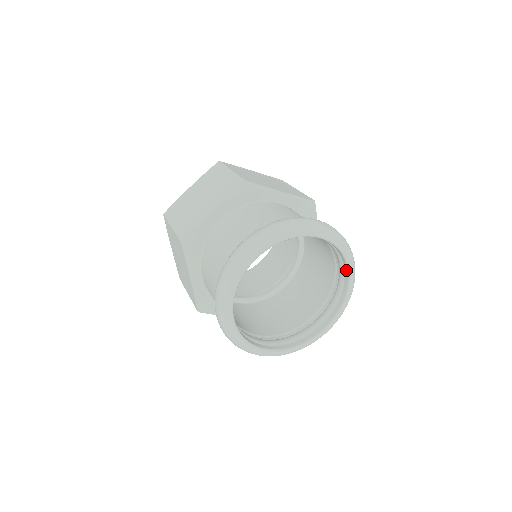
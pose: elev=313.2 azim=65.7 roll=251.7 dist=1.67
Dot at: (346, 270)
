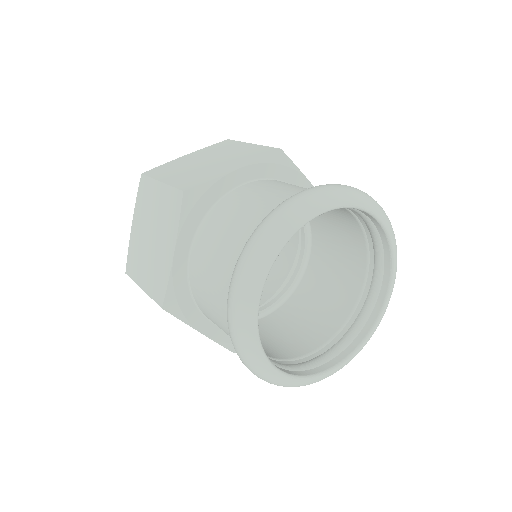
Dot at: (373, 220)
